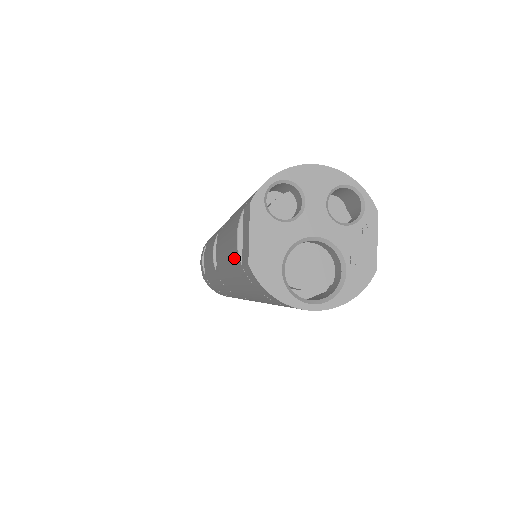
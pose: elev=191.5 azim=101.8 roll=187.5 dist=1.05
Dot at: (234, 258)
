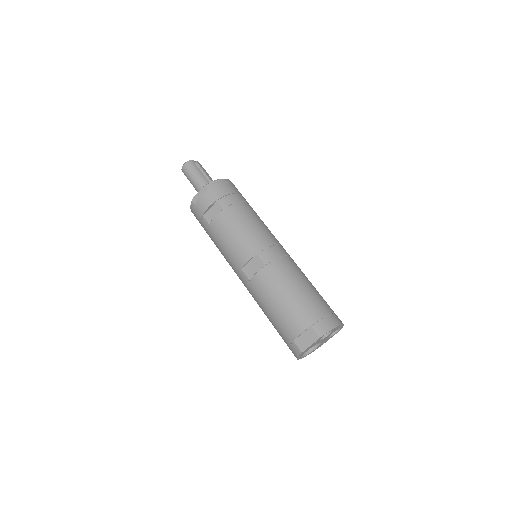
Dot at: (288, 329)
